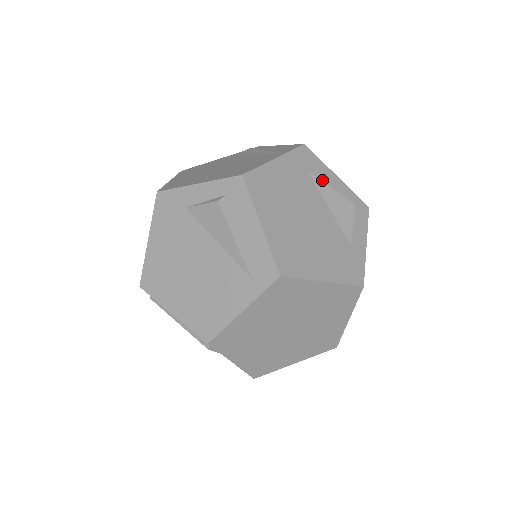
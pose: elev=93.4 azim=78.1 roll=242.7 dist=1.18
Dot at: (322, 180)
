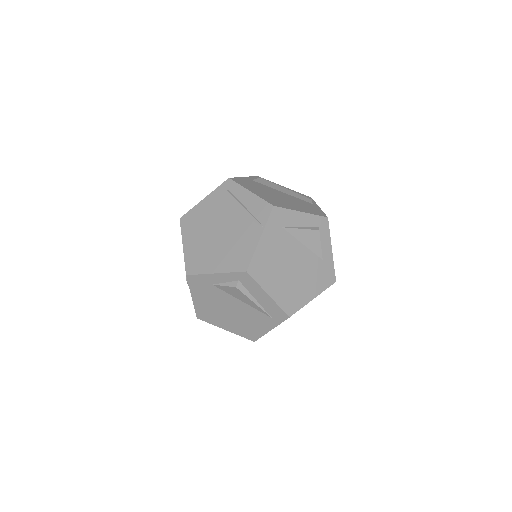
Dot at: (293, 226)
